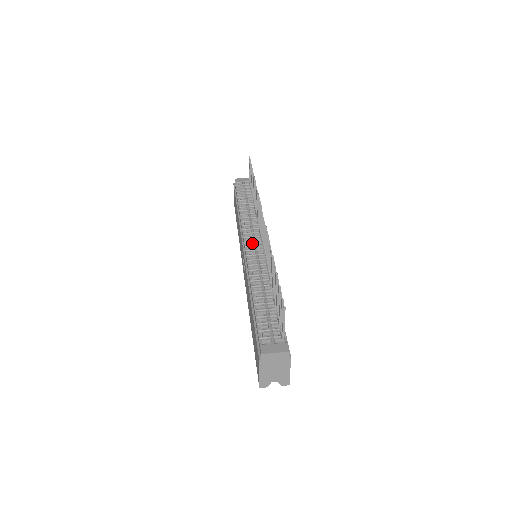
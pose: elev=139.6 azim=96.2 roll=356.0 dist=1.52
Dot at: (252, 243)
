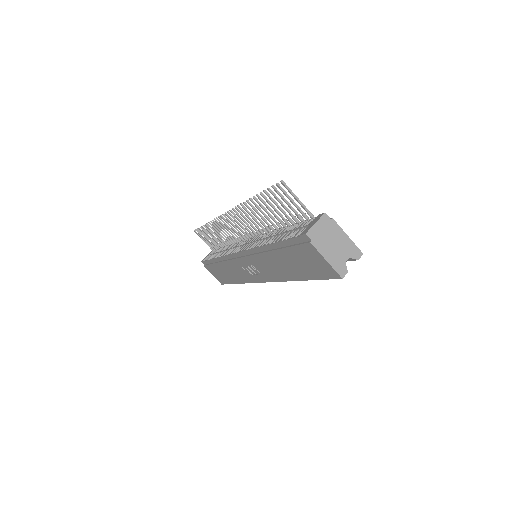
Dot at: occluded
